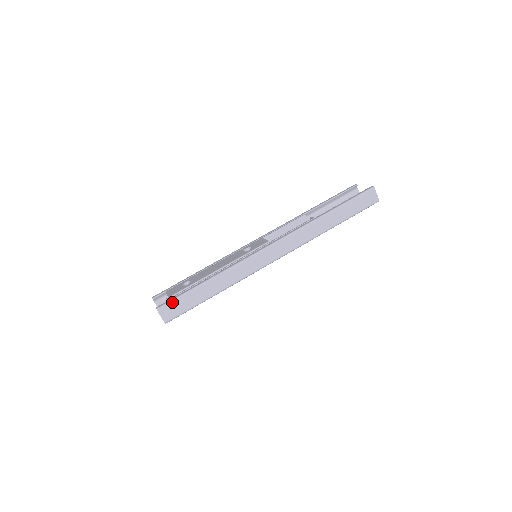
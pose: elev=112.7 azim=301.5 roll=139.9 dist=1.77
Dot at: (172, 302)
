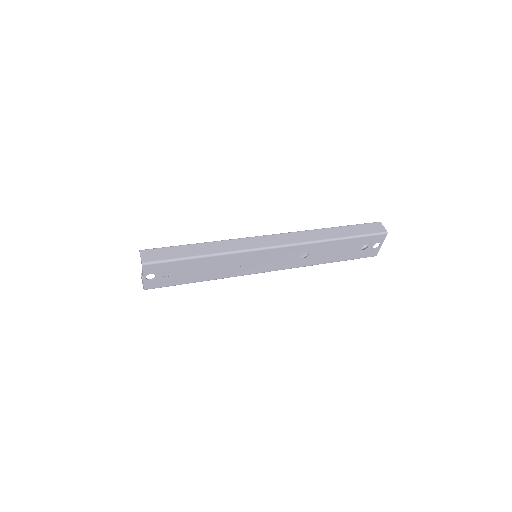
Dot at: (157, 249)
